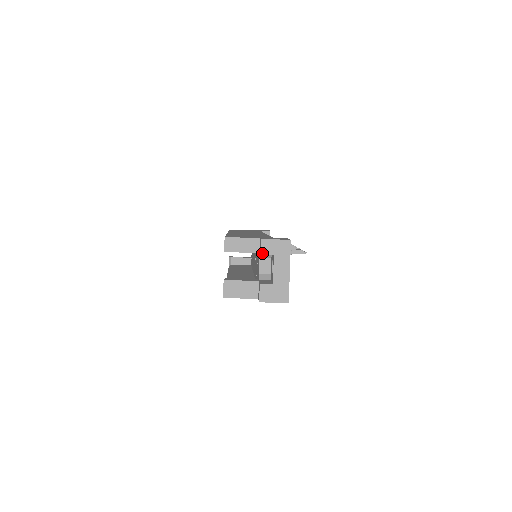
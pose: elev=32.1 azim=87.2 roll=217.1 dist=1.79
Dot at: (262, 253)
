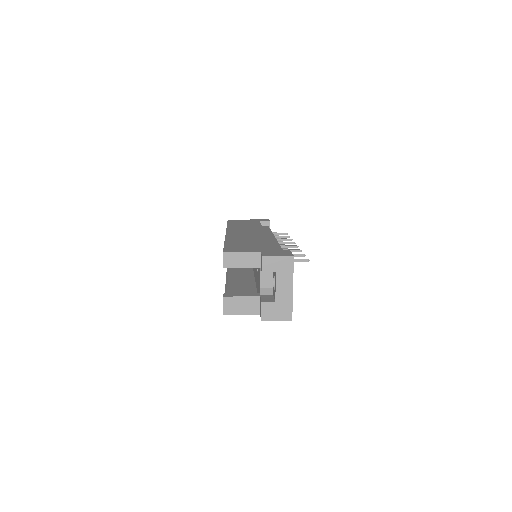
Dot at: (263, 270)
